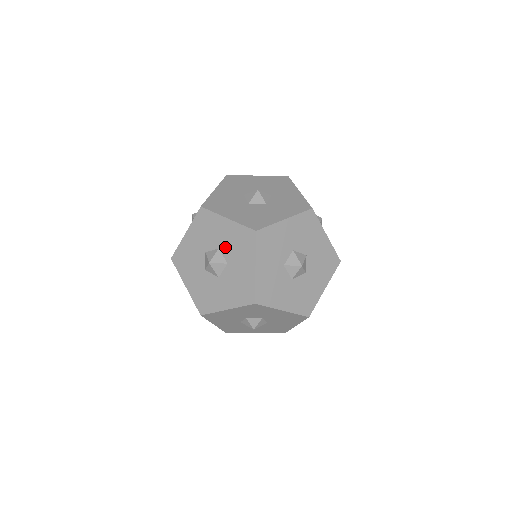
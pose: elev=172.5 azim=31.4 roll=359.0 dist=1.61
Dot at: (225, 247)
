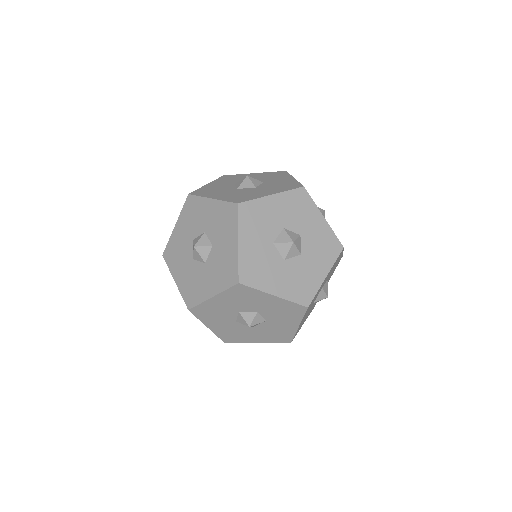
Dot at: (266, 312)
